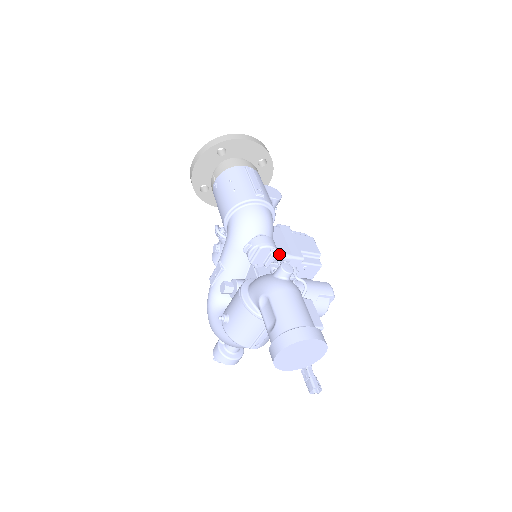
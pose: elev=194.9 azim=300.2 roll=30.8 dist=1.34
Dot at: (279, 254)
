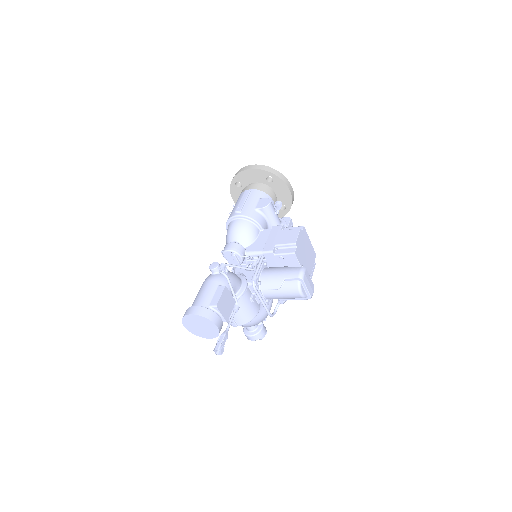
Dot at: (251, 253)
